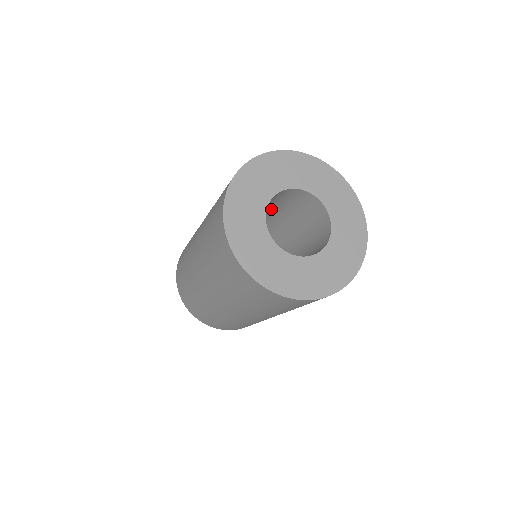
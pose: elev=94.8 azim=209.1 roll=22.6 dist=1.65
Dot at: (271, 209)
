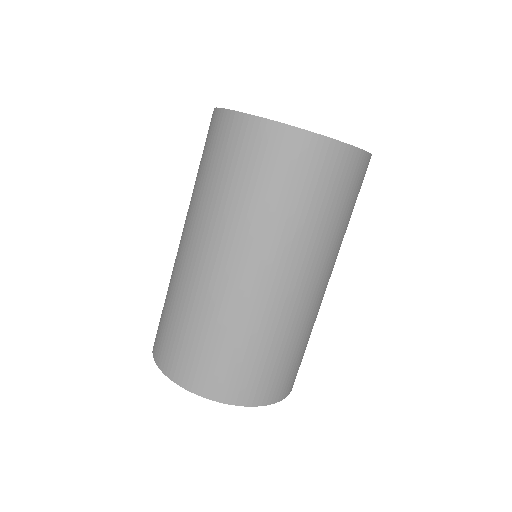
Dot at: occluded
